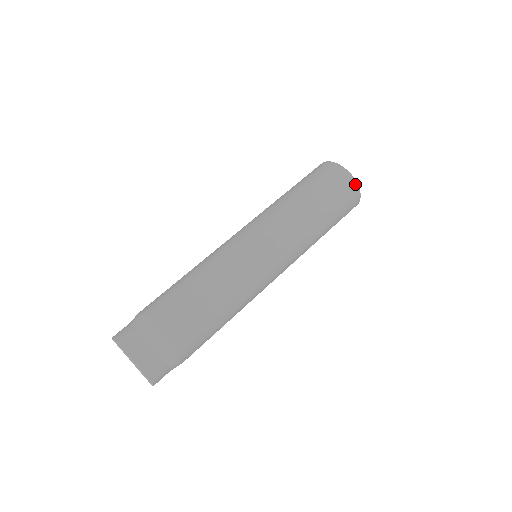
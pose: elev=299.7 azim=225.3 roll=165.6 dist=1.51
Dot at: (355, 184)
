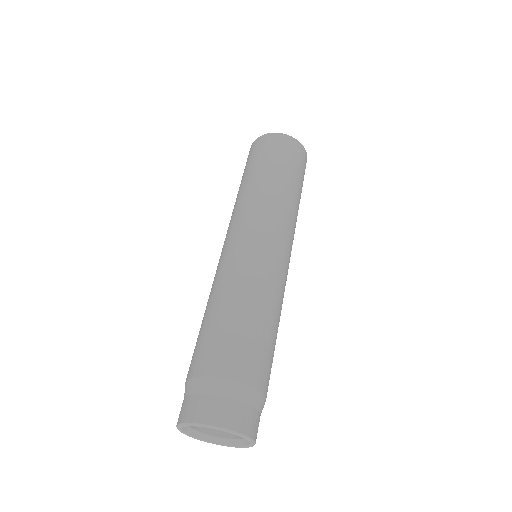
Dot at: (282, 136)
